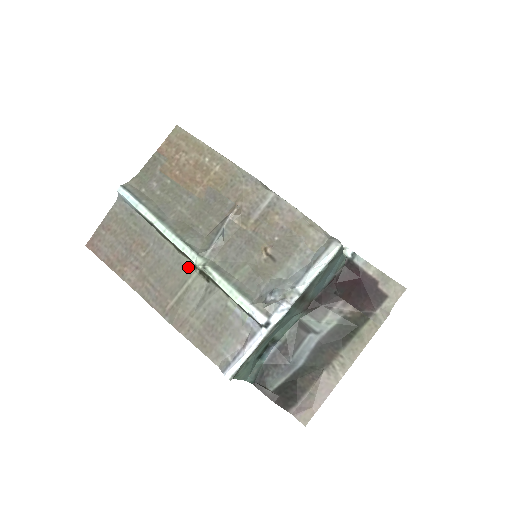
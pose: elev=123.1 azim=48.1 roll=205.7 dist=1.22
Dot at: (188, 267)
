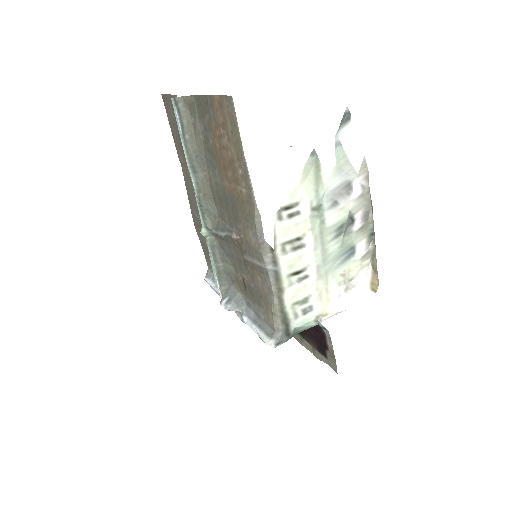
Dot at: occluded
